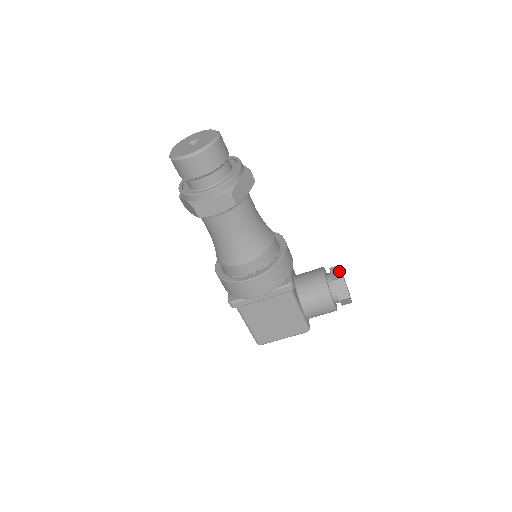
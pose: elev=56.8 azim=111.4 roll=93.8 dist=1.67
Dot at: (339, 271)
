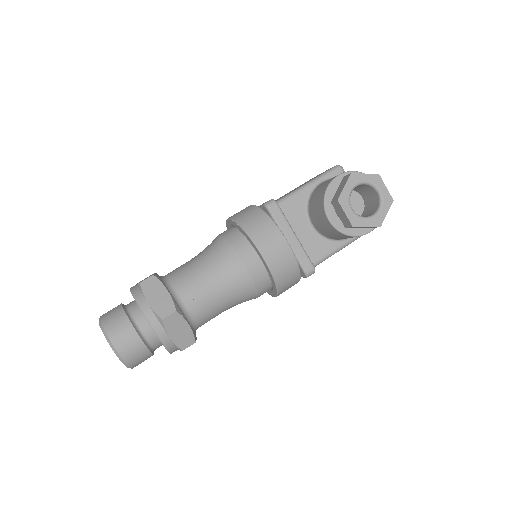
Dot at: (342, 213)
